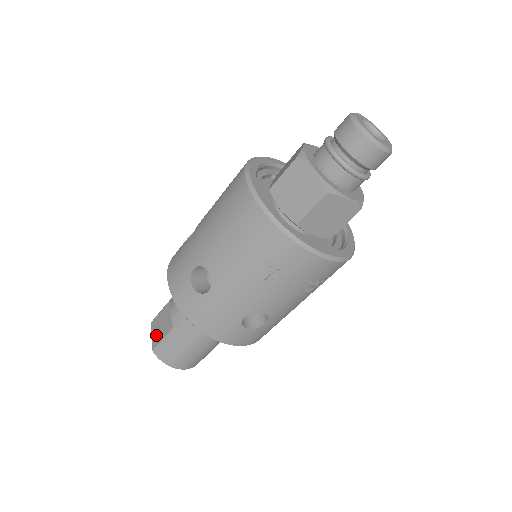
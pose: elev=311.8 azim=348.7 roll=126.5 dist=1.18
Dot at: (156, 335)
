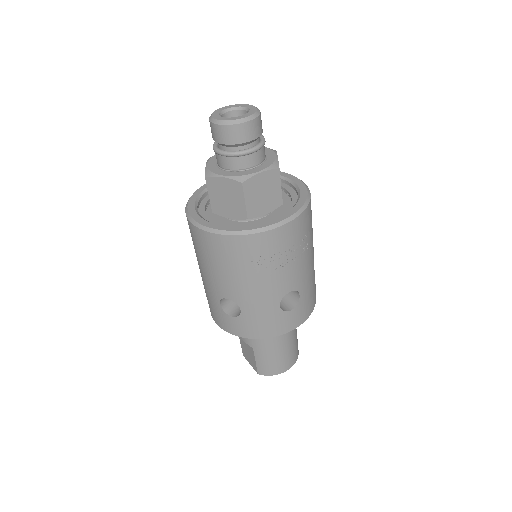
Dot at: (251, 362)
